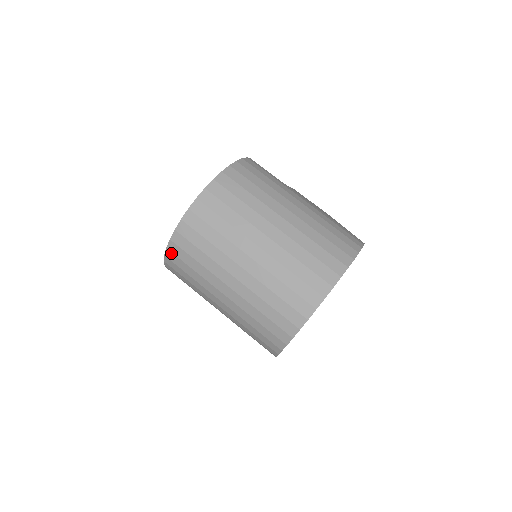
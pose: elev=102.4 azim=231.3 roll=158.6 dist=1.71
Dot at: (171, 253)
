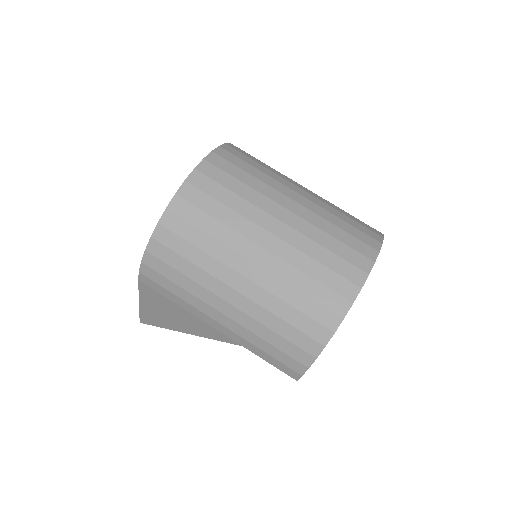
Dot at: (172, 215)
